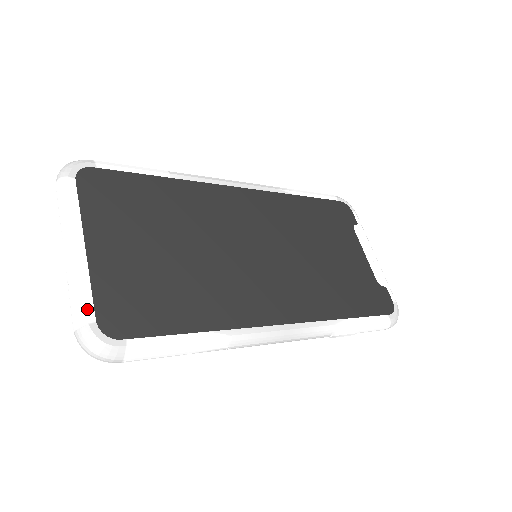
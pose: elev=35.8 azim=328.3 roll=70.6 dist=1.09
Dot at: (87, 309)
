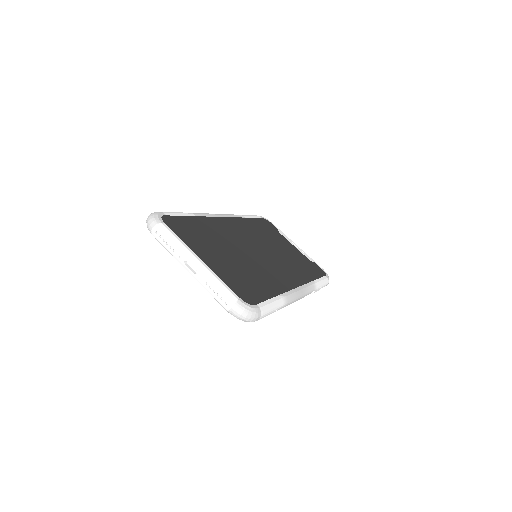
Dot at: (232, 292)
